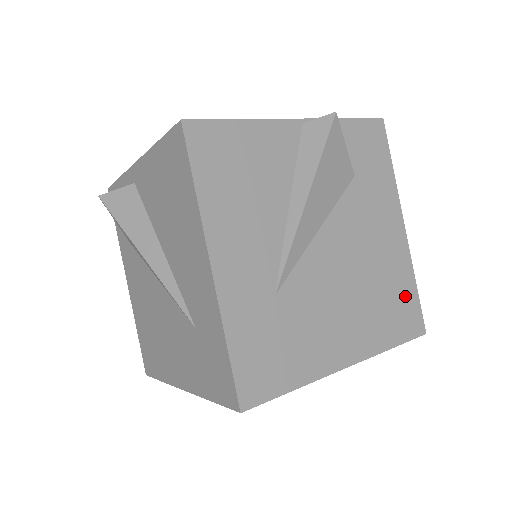
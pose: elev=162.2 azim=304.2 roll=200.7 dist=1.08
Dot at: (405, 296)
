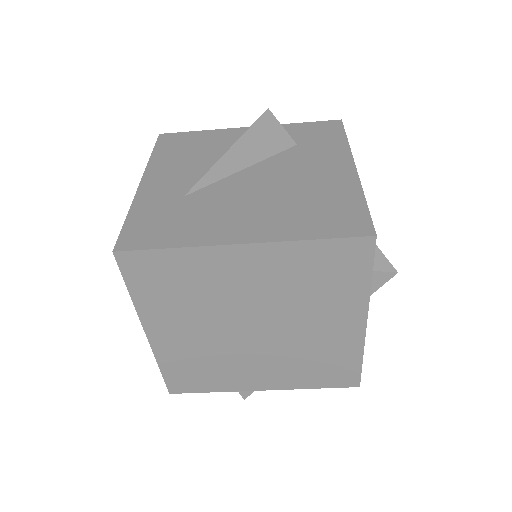
Dot at: (345, 207)
